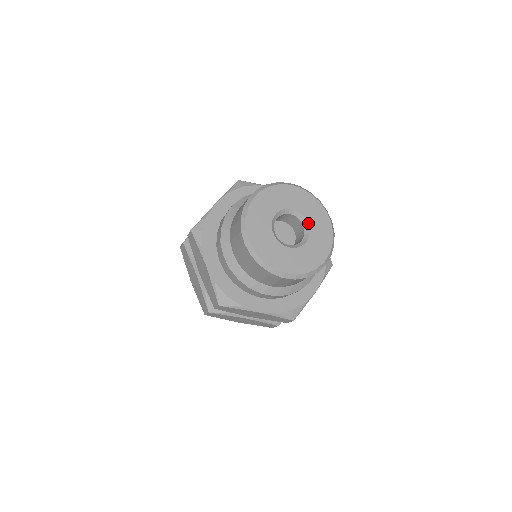
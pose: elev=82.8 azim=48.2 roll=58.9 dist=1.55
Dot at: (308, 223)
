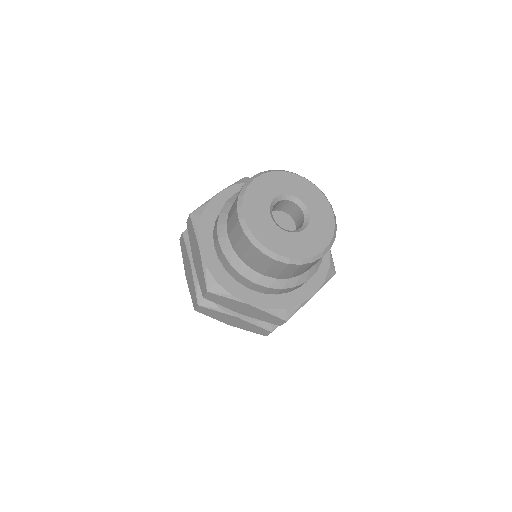
Dot at: (309, 212)
